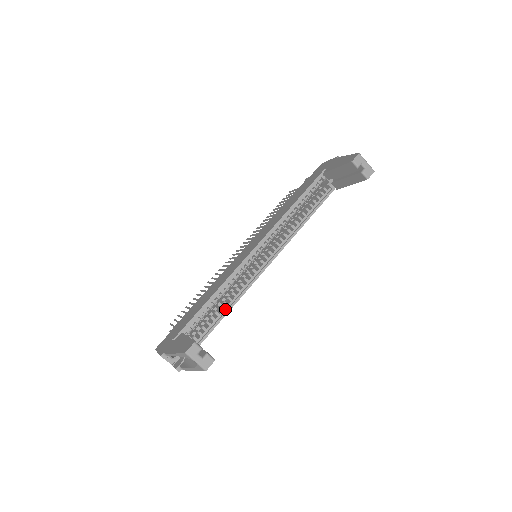
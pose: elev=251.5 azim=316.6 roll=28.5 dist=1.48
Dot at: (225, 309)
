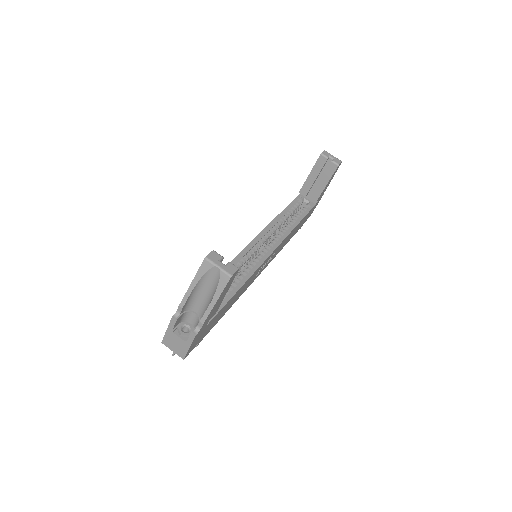
Dot at: (236, 287)
